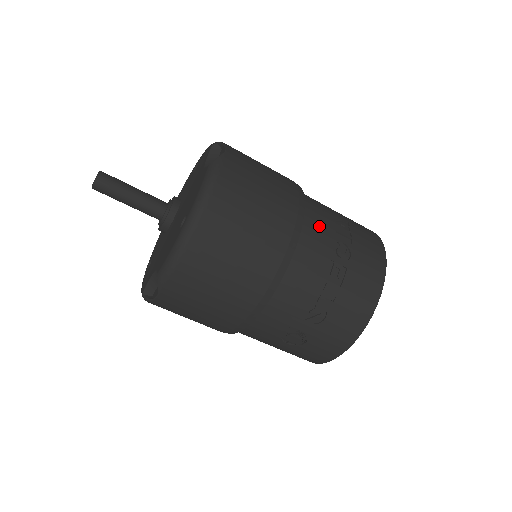
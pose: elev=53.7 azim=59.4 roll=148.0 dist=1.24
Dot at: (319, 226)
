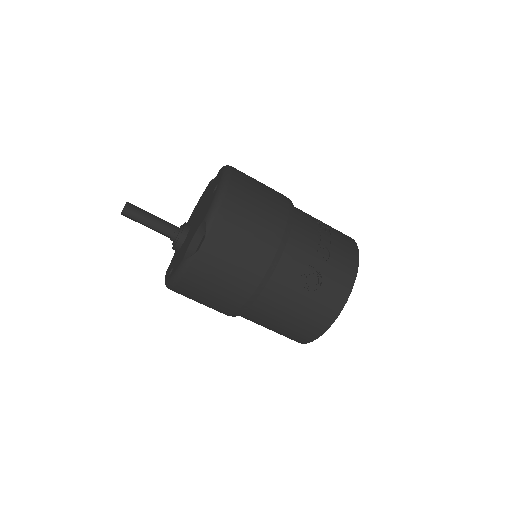
Dot at: occluded
